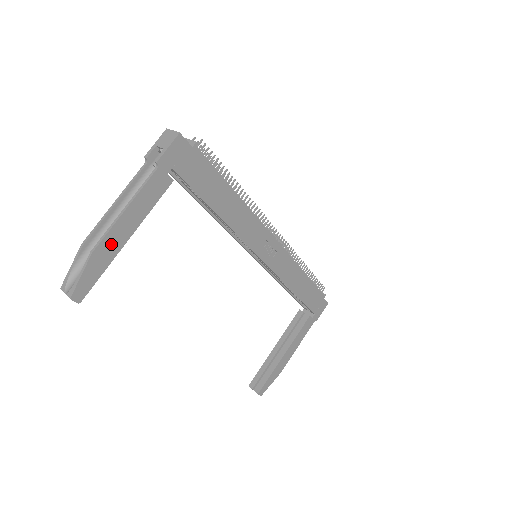
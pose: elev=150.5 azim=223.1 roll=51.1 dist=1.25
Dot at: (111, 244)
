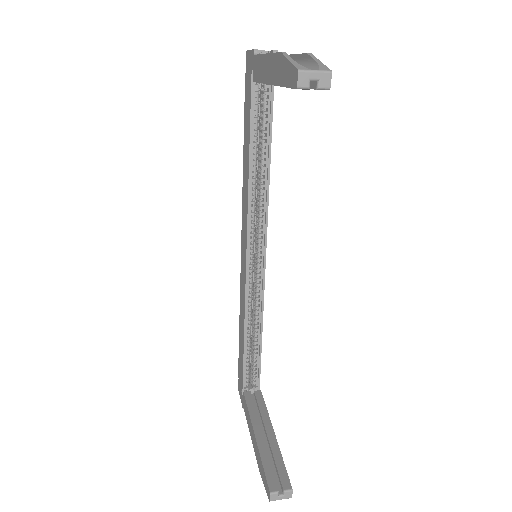
Dot at: occluded
